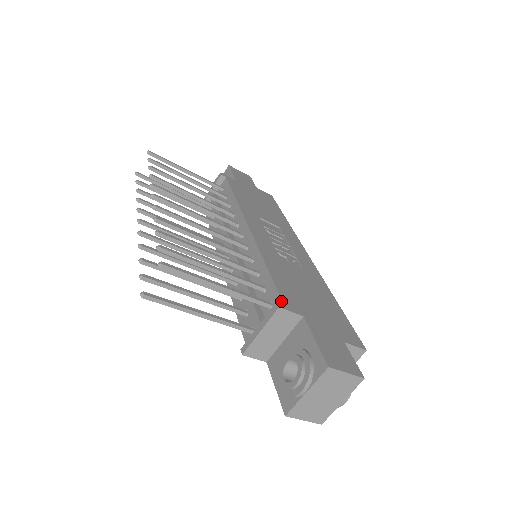
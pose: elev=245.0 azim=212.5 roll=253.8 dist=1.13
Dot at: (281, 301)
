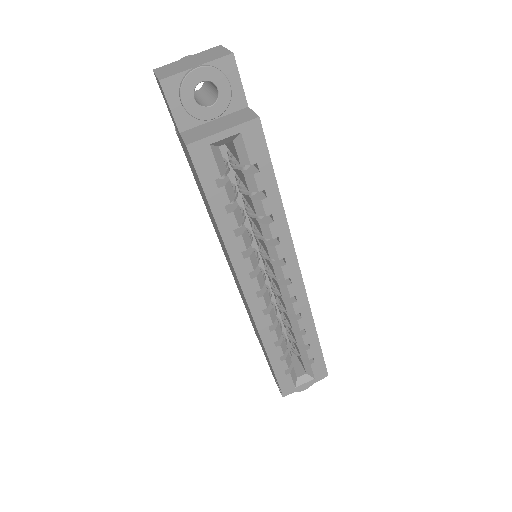
Dot at: occluded
